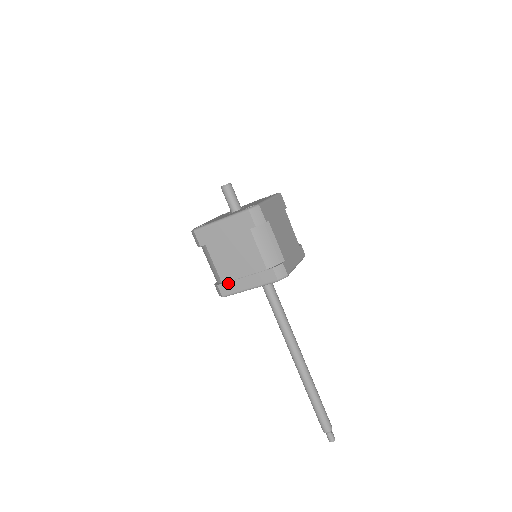
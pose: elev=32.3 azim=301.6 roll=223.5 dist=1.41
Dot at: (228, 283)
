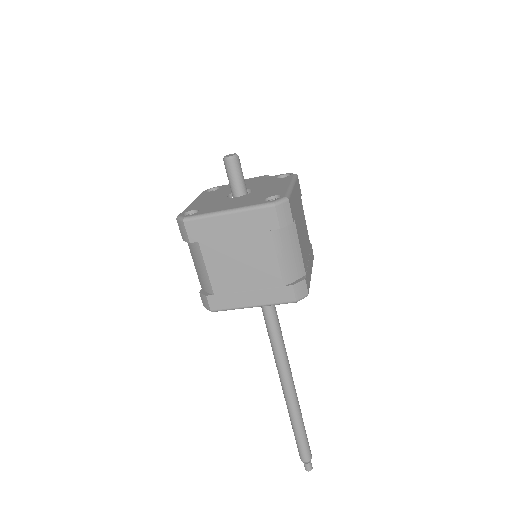
Dot at: (223, 296)
